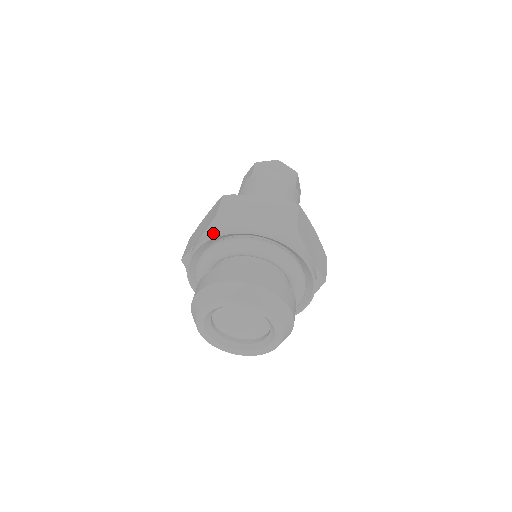
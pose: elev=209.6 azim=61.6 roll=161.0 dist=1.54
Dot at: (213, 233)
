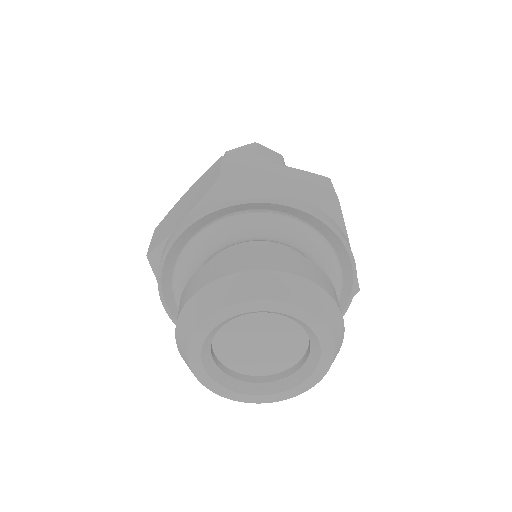
Dot at: (158, 276)
